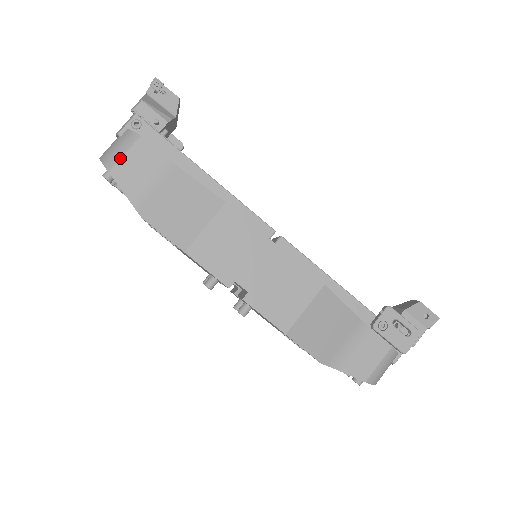
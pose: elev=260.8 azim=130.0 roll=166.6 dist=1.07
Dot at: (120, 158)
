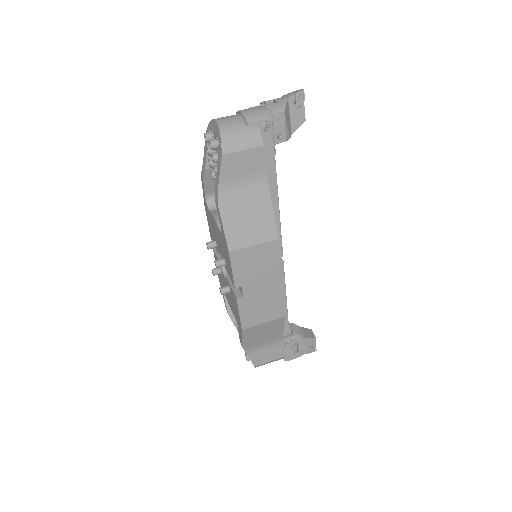
Dot at: (238, 150)
